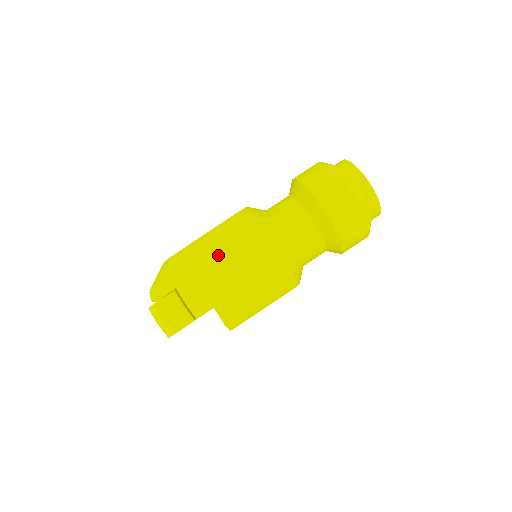
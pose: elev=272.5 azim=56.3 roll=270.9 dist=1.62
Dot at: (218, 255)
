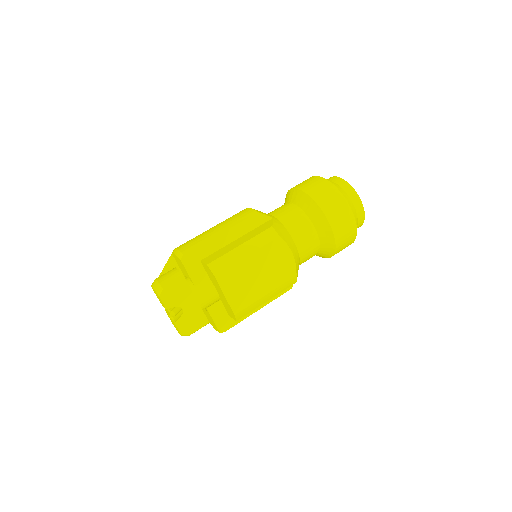
Dot at: occluded
